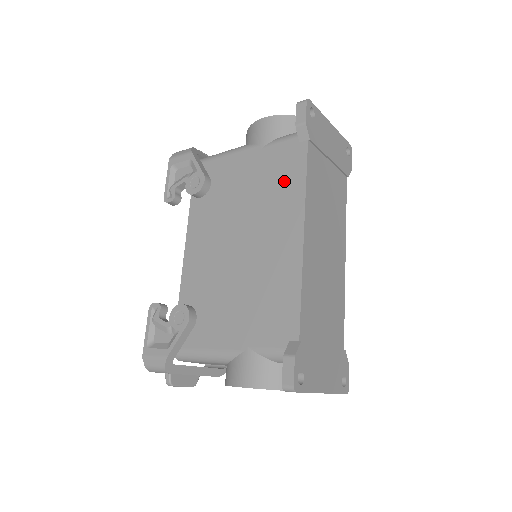
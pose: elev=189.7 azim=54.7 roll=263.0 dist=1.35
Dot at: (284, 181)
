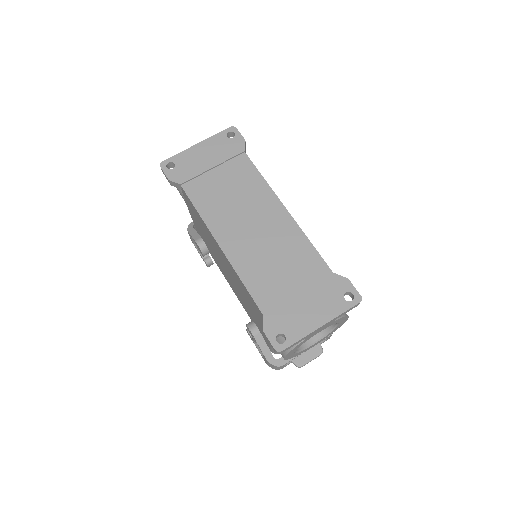
Dot at: (199, 219)
